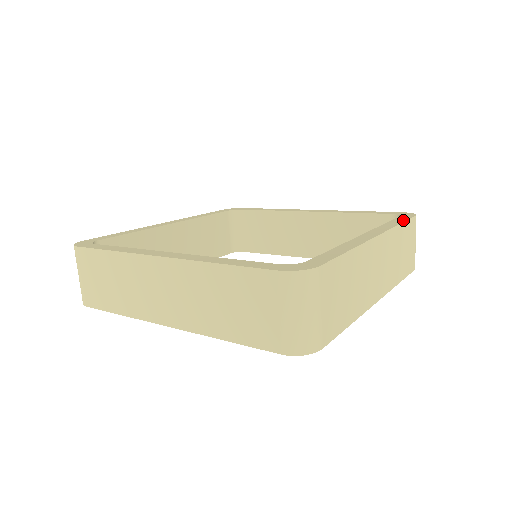
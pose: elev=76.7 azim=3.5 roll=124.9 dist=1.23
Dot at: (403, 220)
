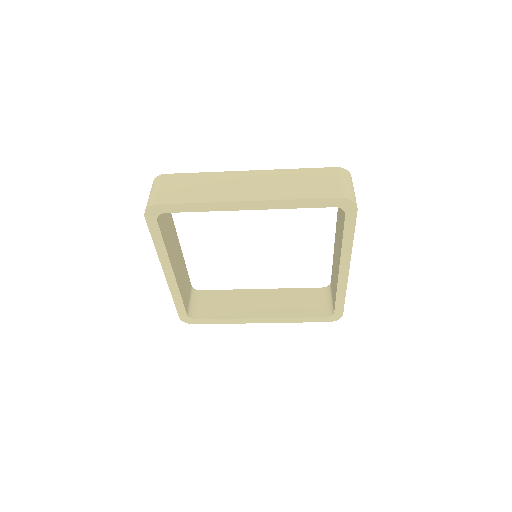
Dot at: occluded
